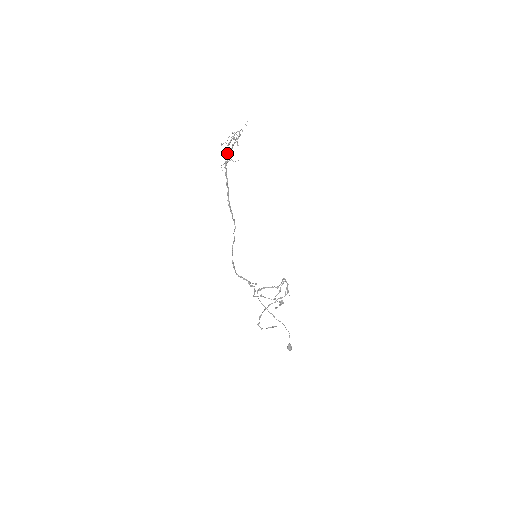
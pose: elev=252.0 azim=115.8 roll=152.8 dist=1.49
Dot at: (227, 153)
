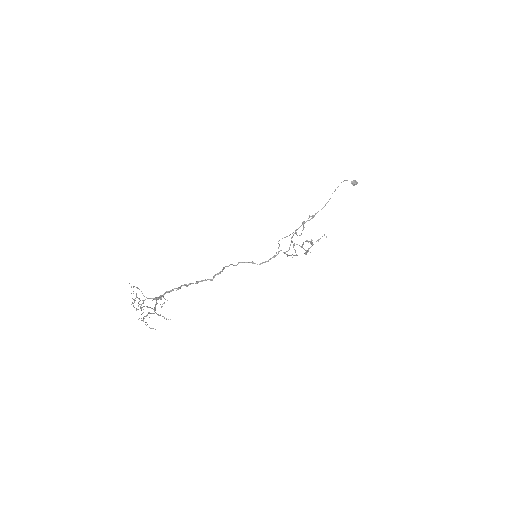
Dot at: occluded
